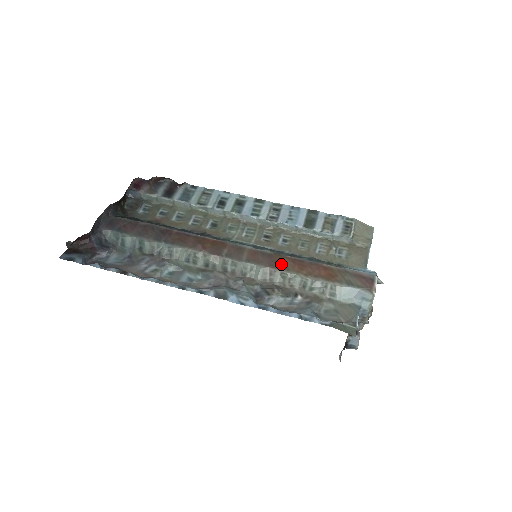
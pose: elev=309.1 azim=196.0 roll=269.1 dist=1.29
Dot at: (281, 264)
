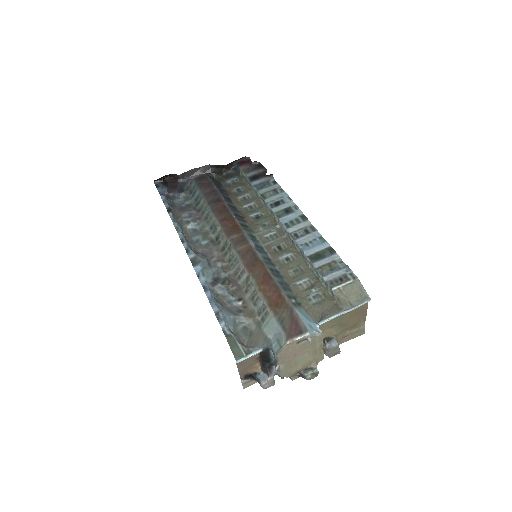
Dot at: (255, 270)
